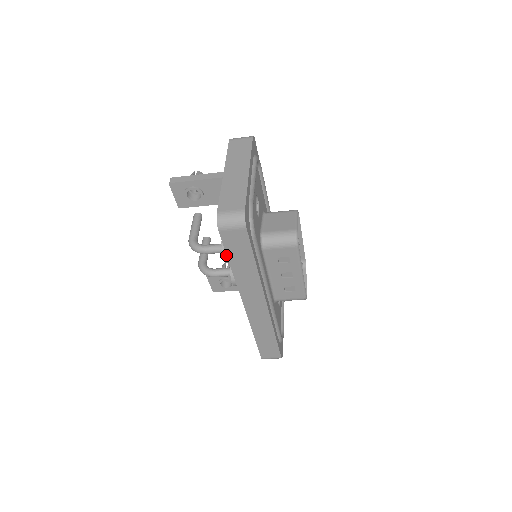
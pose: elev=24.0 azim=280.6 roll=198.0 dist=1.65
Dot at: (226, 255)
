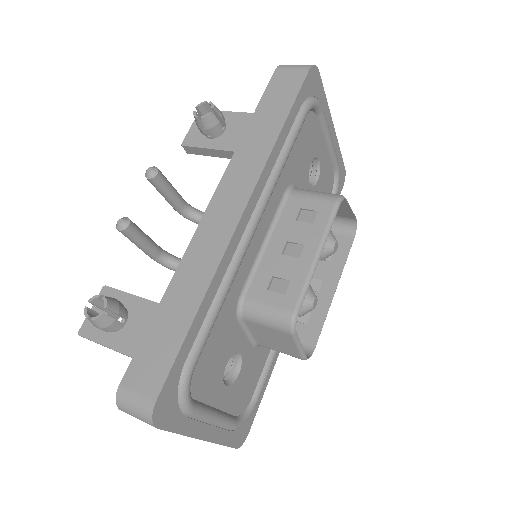
Dot at: occluded
